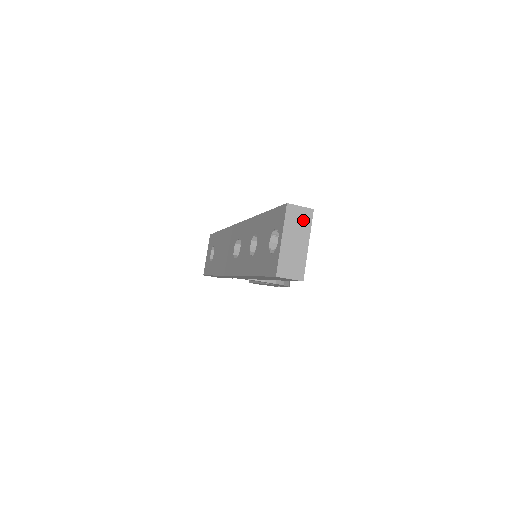
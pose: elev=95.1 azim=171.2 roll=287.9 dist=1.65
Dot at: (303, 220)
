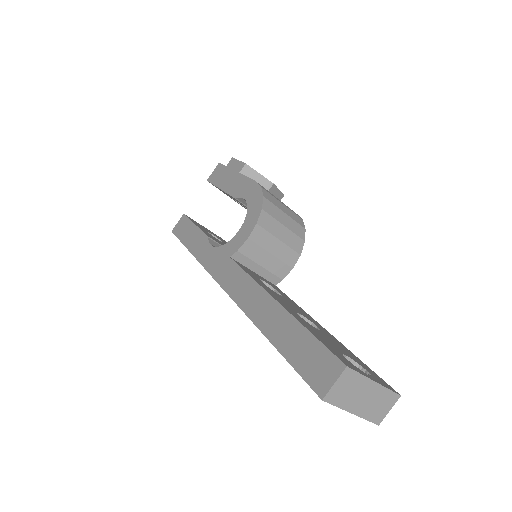
Dot at: (349, 383)
